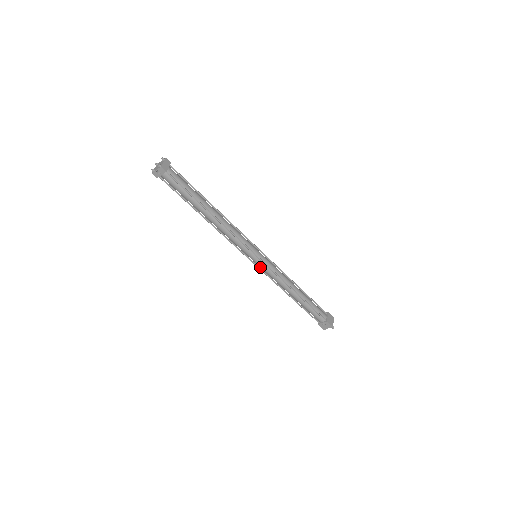
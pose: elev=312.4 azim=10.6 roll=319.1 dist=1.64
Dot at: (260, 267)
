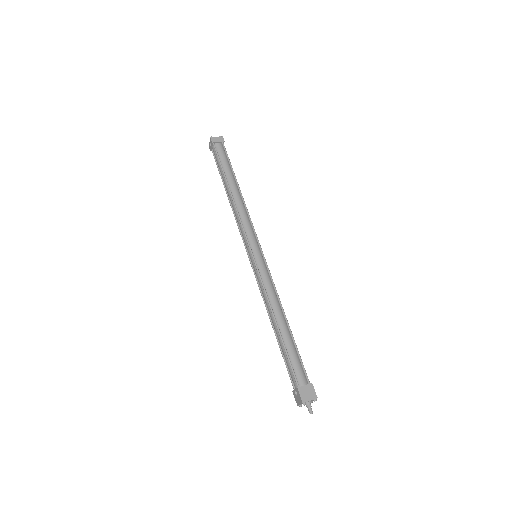
Dot at: (255, 271)
